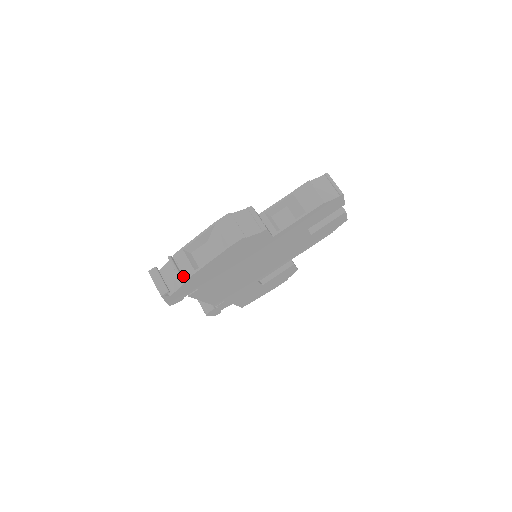
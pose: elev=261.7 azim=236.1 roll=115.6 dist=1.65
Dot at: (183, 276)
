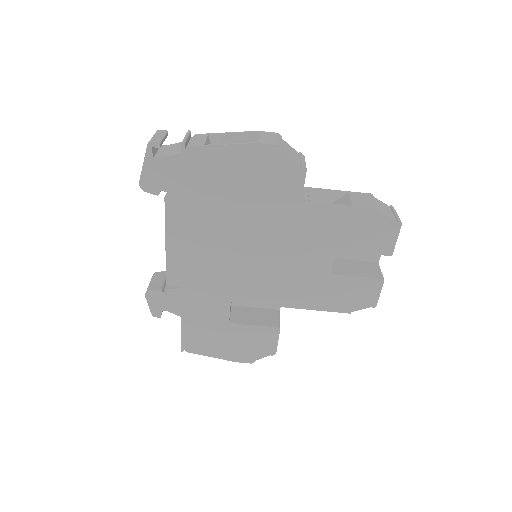
Dot at: (187, 147)
